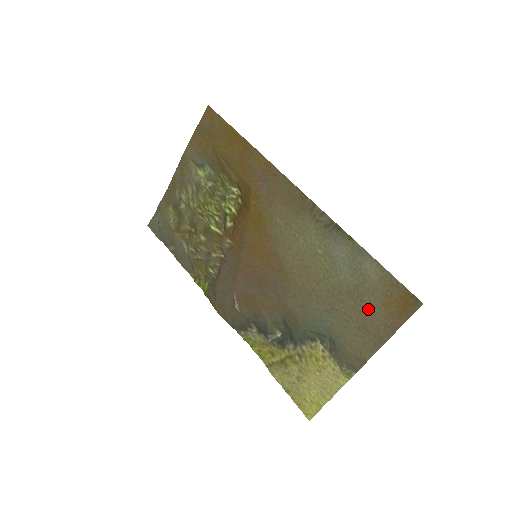
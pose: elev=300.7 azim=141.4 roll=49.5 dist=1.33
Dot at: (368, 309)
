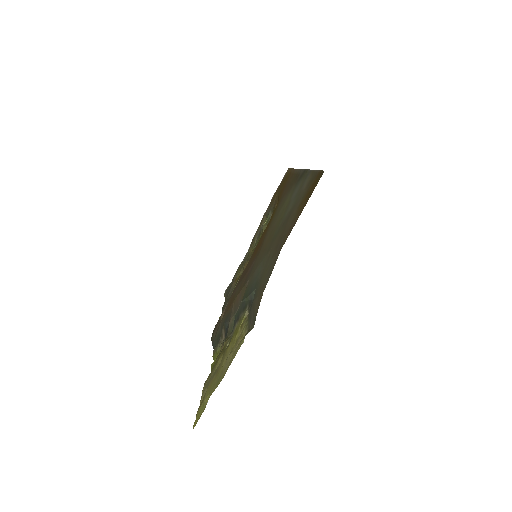
Dot at: (287, 225)
